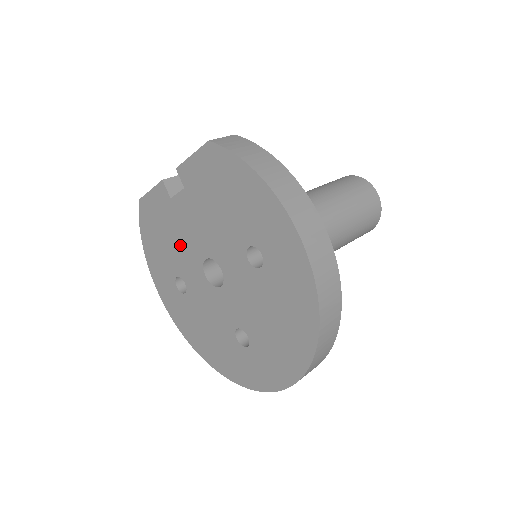
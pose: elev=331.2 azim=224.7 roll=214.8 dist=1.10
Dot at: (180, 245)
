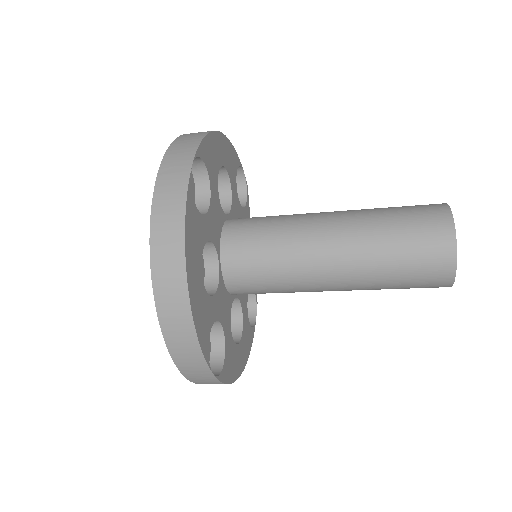
Dot at: occluded
